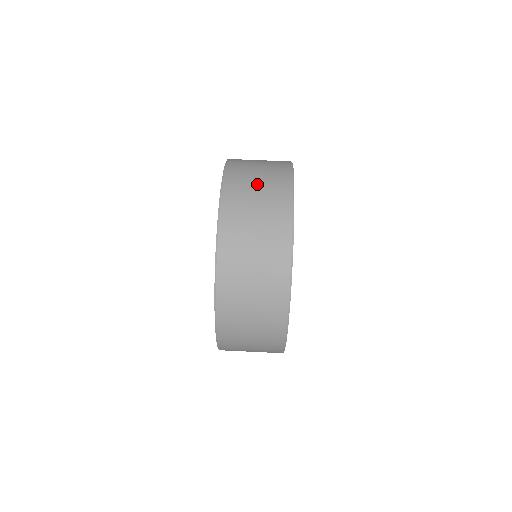
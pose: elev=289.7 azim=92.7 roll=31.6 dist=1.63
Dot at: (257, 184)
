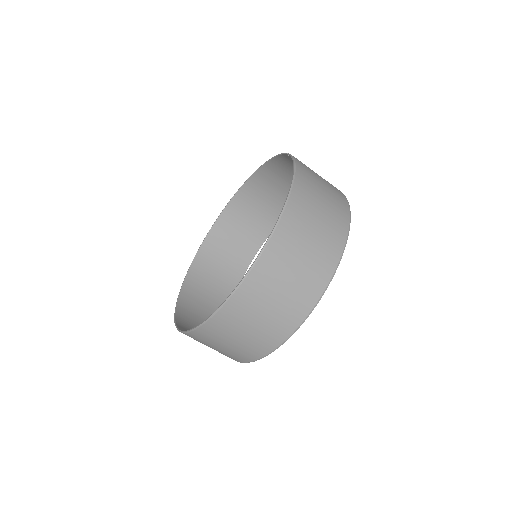
Dot at: (322, 201)
